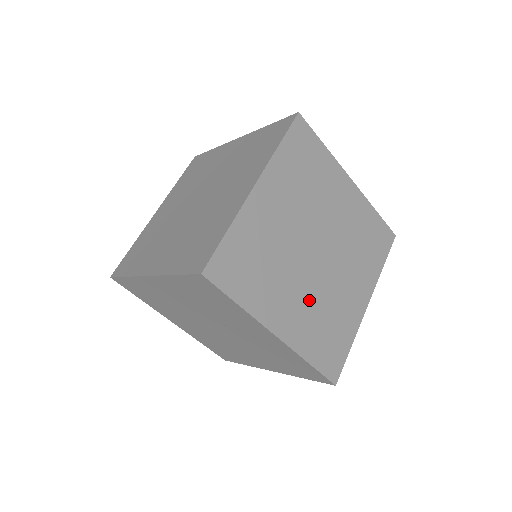
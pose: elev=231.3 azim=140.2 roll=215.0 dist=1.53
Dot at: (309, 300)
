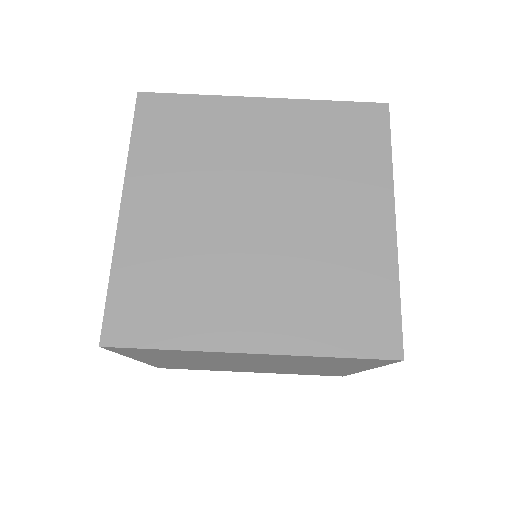
Dot at: (280, 278)
